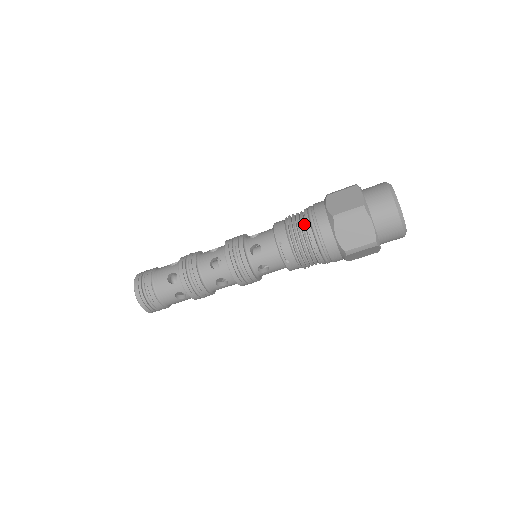
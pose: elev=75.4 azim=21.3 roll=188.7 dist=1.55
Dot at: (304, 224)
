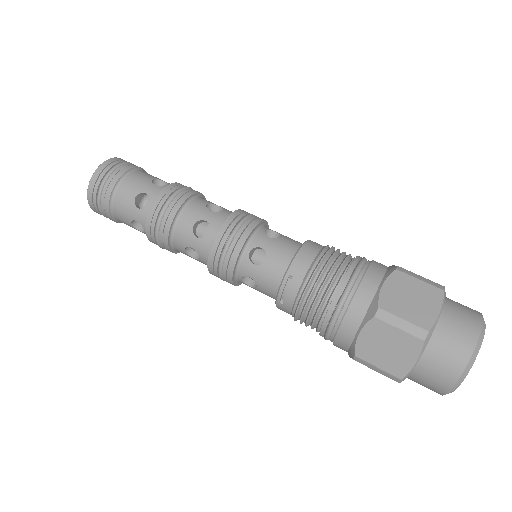
Dot at: (338, 280)
